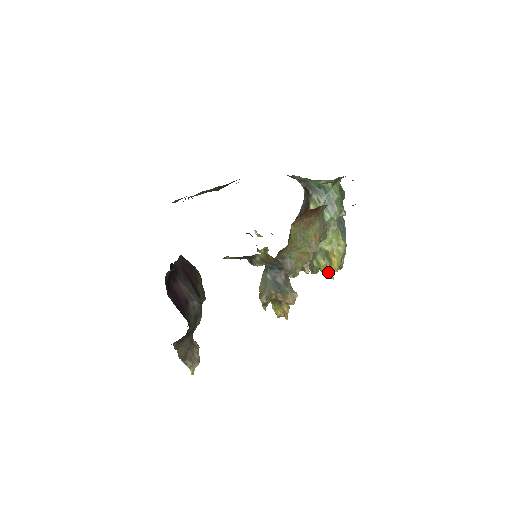
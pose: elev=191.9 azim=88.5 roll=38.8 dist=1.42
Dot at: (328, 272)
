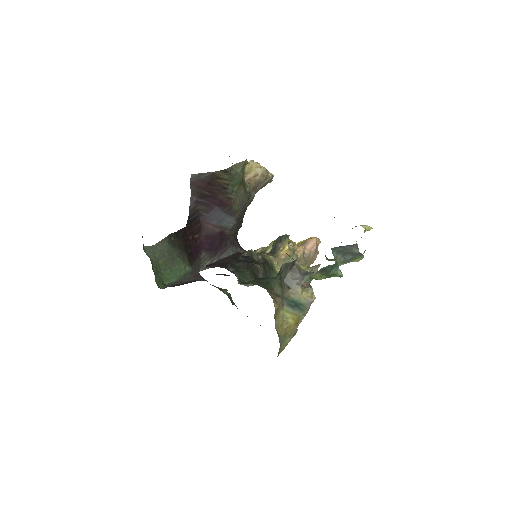
Dot at: occluded
